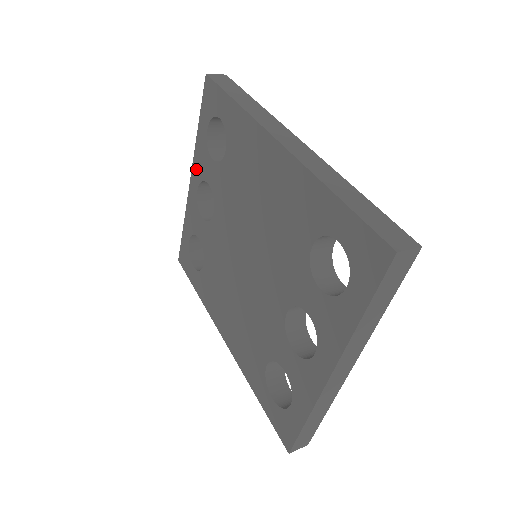
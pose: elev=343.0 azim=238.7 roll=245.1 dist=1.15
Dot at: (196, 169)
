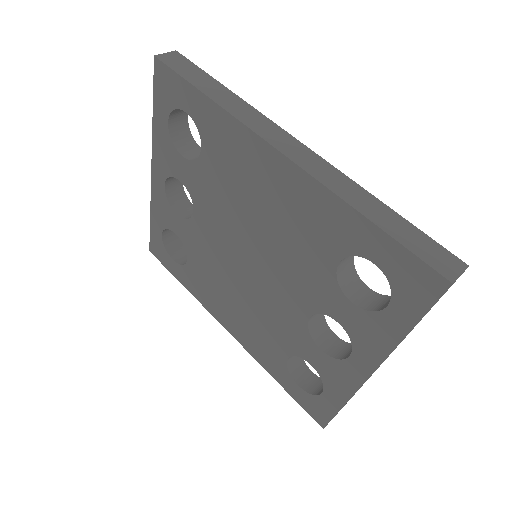
Dot at: (158, 163)
